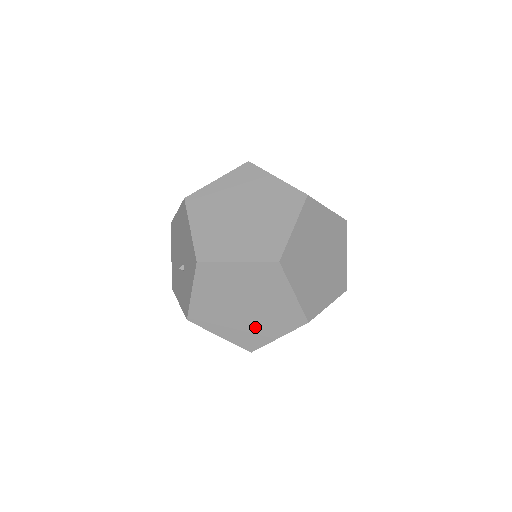
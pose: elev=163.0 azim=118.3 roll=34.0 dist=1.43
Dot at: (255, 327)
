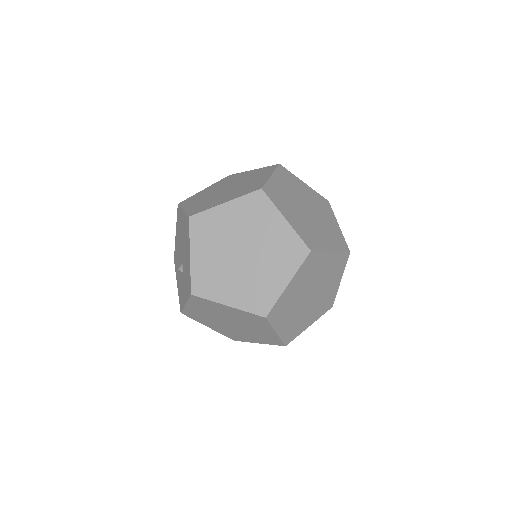
Dot at: (239, 333)
